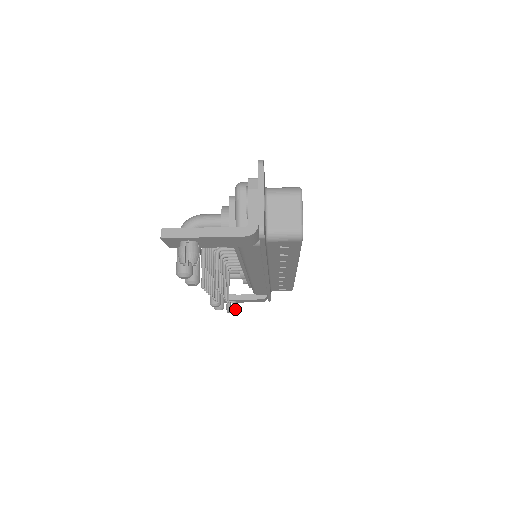
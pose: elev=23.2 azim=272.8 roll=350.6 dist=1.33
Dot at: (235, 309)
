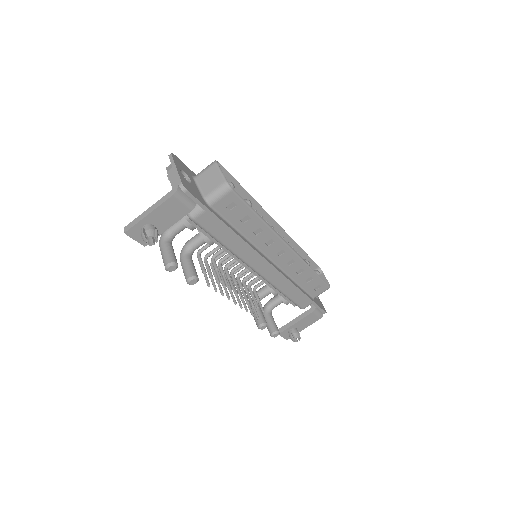
Dot at: (297, 335)
